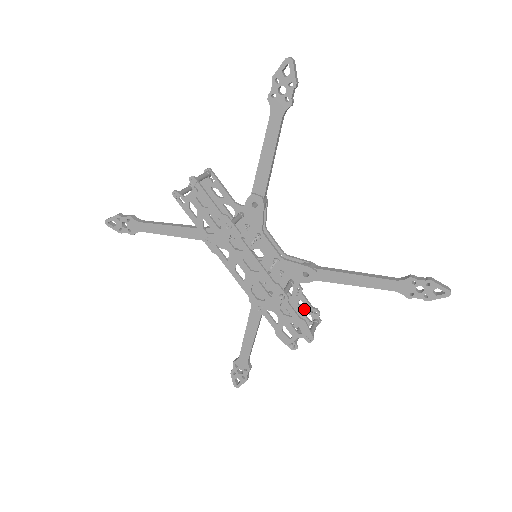
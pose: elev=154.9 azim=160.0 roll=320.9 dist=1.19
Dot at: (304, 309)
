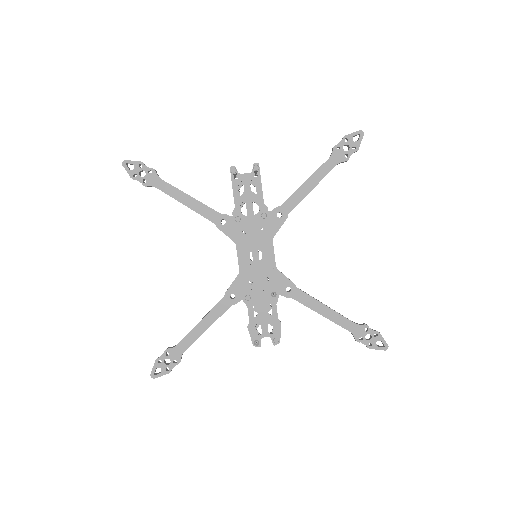
Dot at: occluded
